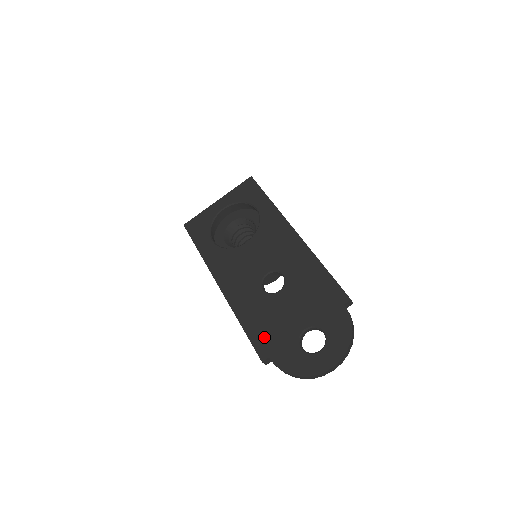
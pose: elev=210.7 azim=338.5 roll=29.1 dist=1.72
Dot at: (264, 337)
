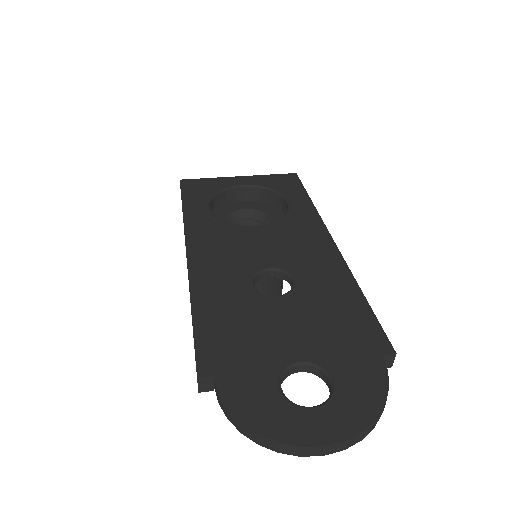
Dot at: (221, 343)
